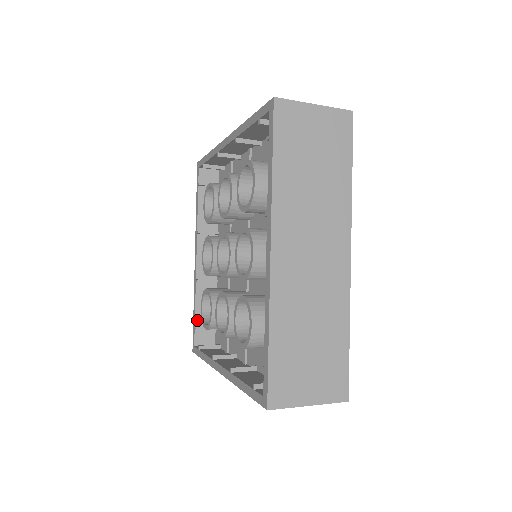
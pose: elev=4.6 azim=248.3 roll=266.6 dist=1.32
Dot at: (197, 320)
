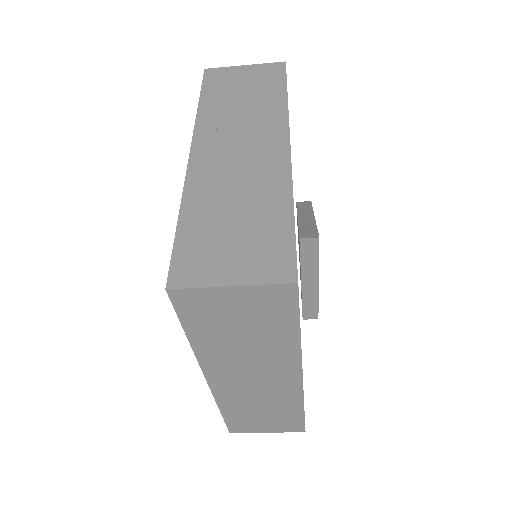
Dot at: occluded
